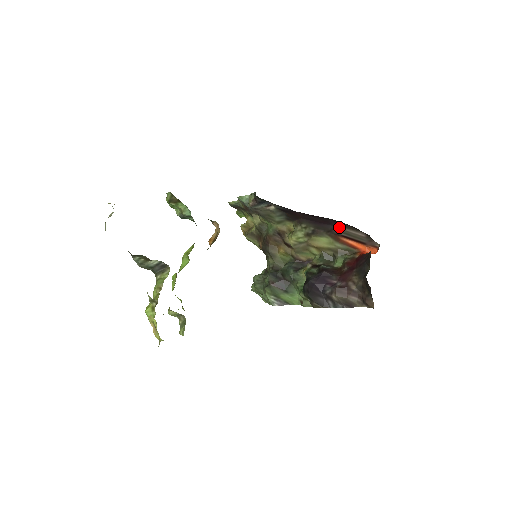
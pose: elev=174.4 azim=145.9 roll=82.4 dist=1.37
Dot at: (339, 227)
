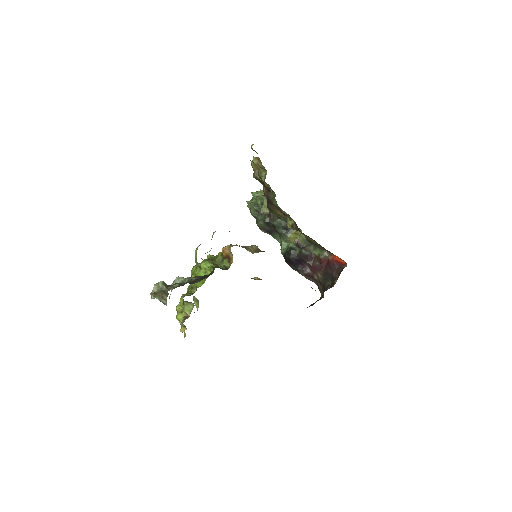
Dot at: occluded
